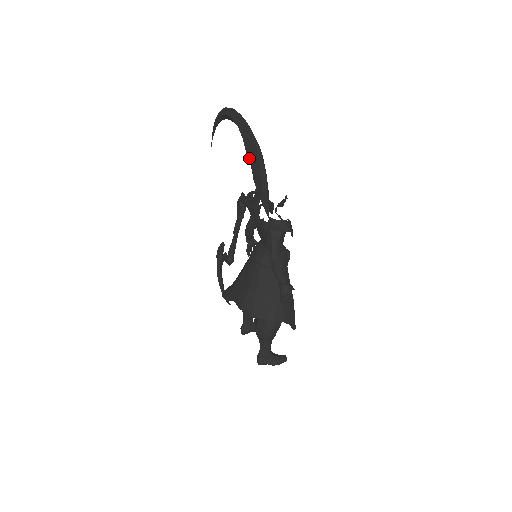
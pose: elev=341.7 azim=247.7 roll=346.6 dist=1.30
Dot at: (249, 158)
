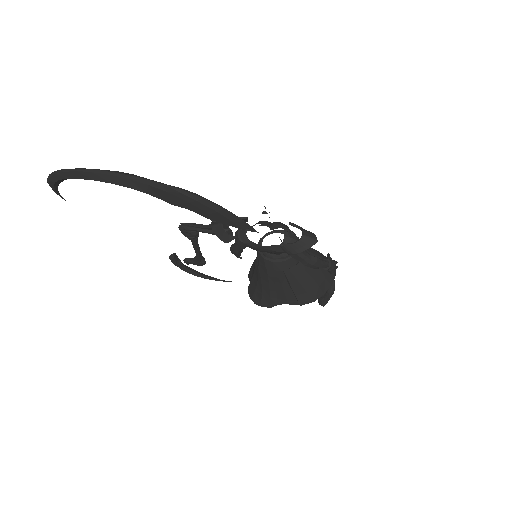
Dot at: (181, 206)
